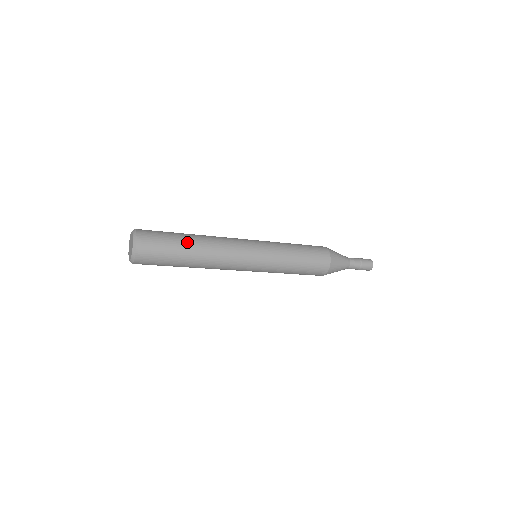
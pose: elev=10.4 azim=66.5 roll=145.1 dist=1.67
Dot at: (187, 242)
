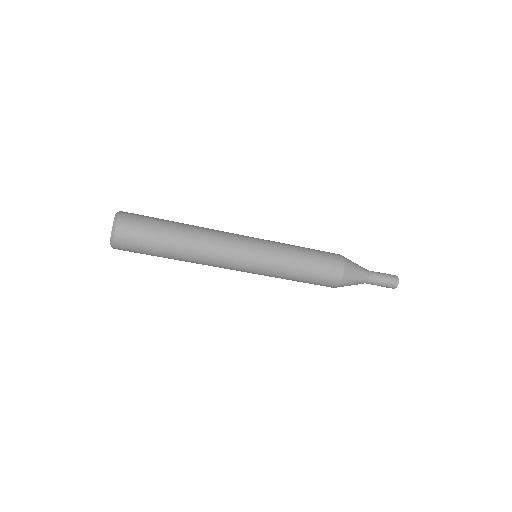
Dot at: (174, 227)
